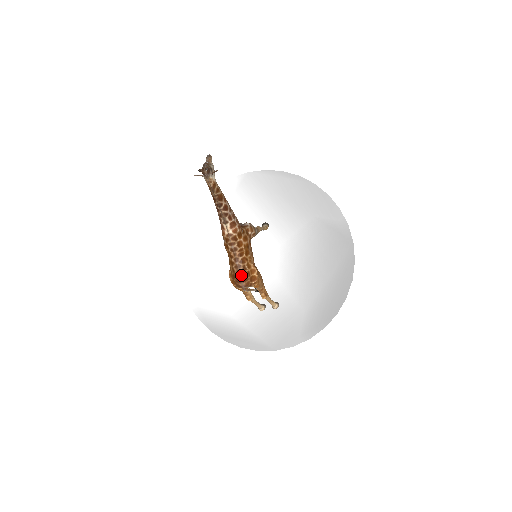
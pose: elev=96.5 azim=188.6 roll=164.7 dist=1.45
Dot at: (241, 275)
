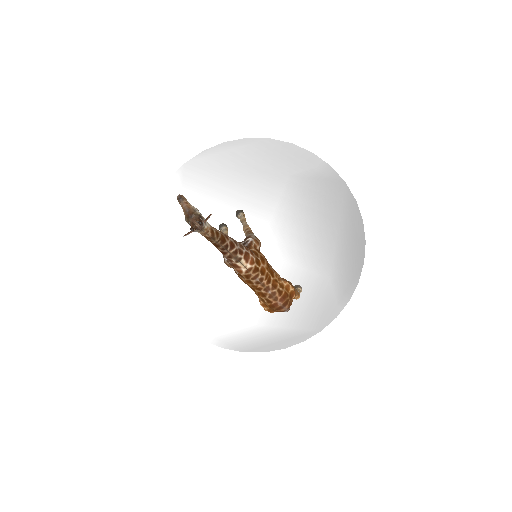
Dot at: (280, 301)
